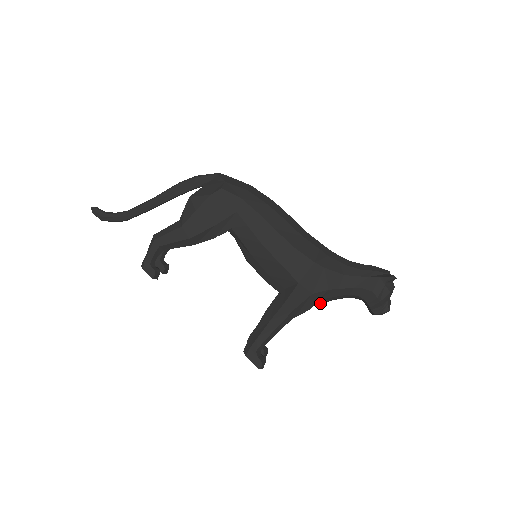
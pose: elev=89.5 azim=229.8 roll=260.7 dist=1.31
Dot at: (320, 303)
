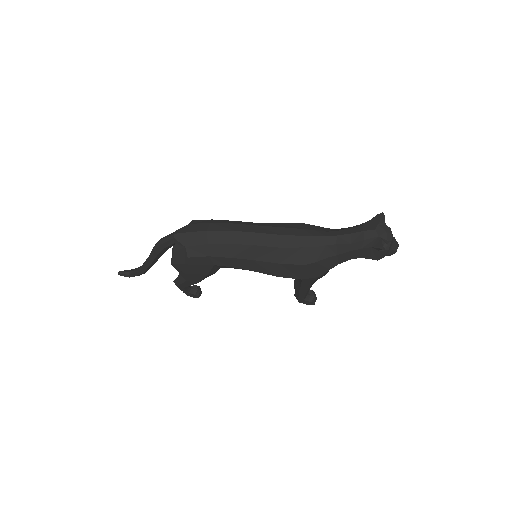
Dot at: occluded
